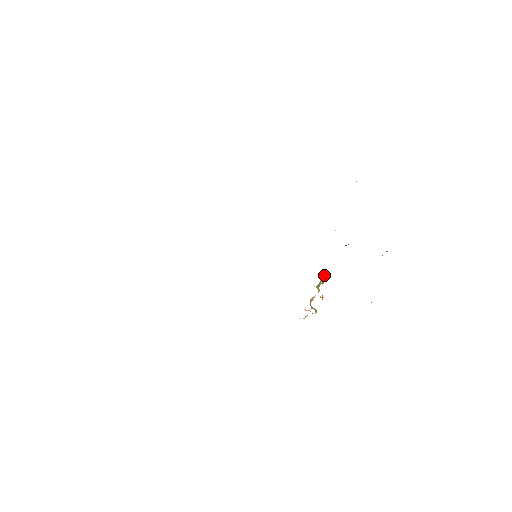
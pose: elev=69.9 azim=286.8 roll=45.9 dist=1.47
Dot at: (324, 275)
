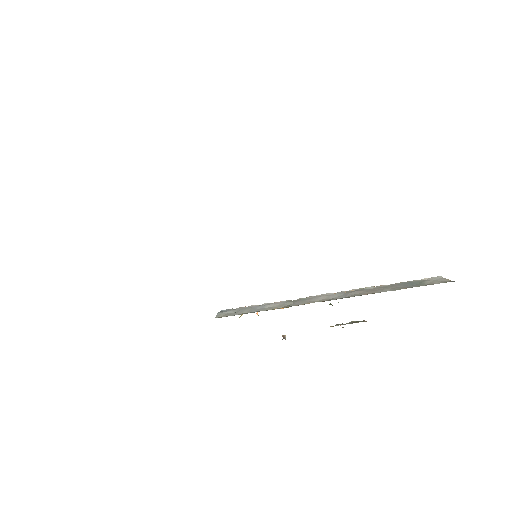
Dot at: occluded
